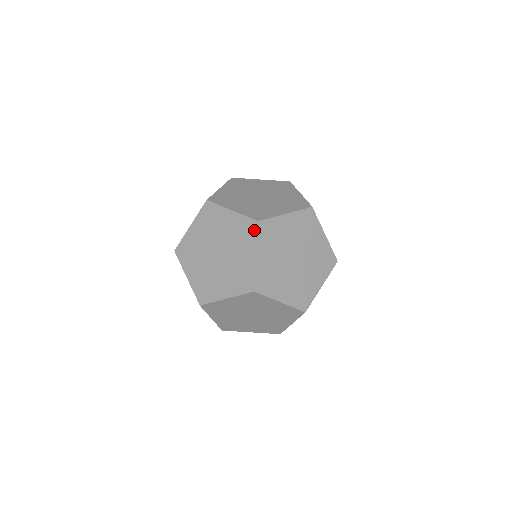
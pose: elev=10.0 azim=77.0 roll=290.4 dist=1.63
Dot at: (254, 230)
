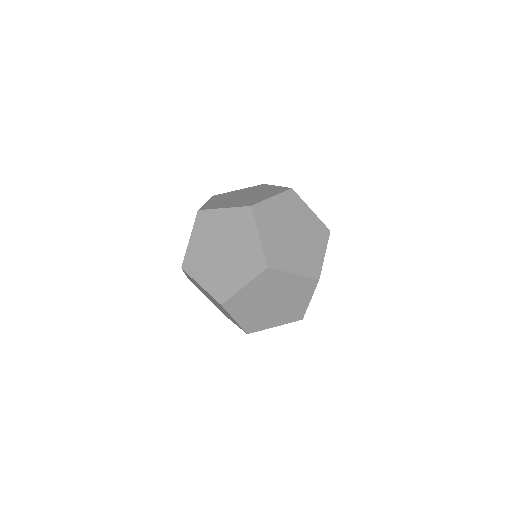
Dot at: (314, 286)
